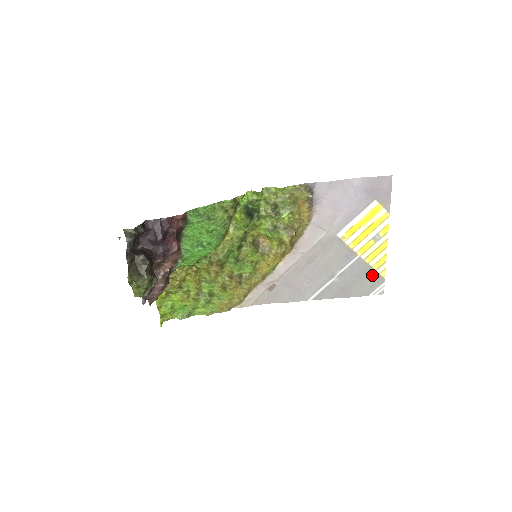
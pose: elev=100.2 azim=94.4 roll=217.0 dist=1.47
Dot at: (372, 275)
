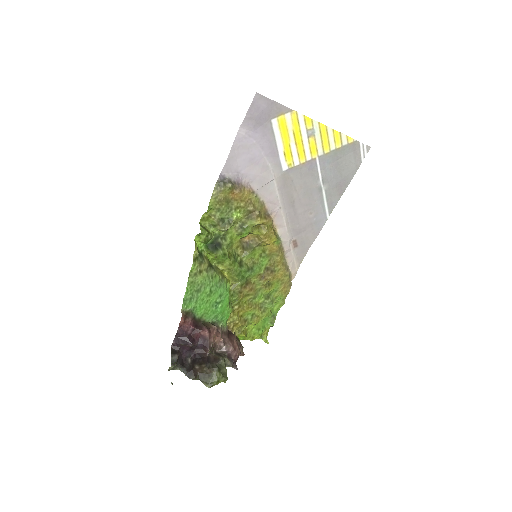
Dot at: (344, 151)
